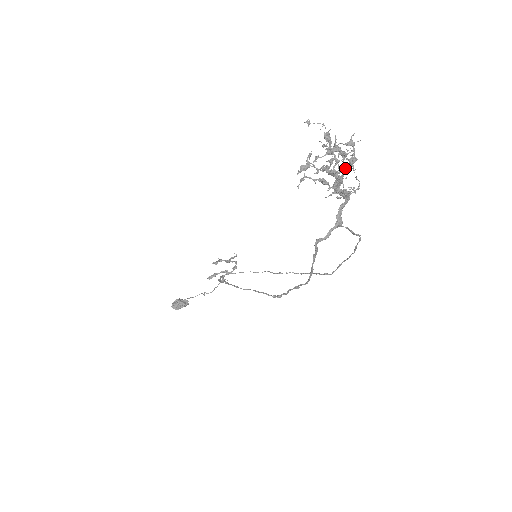
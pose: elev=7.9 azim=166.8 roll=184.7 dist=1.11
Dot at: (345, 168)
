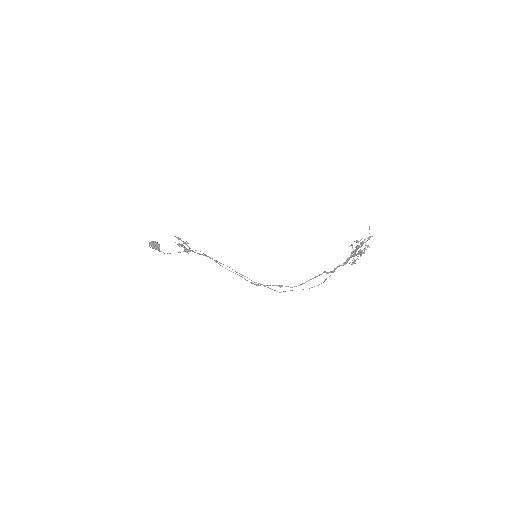
Dot at: (360, 253)
